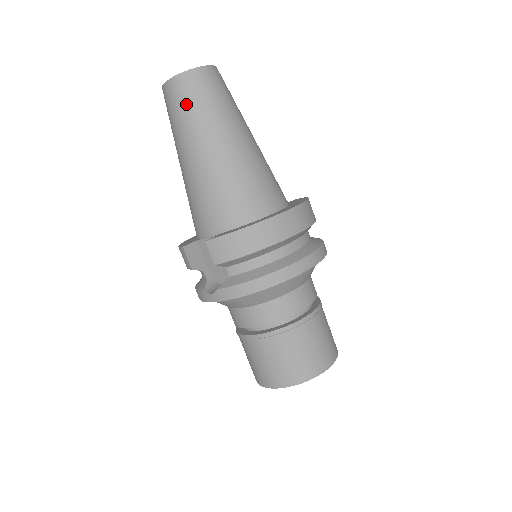
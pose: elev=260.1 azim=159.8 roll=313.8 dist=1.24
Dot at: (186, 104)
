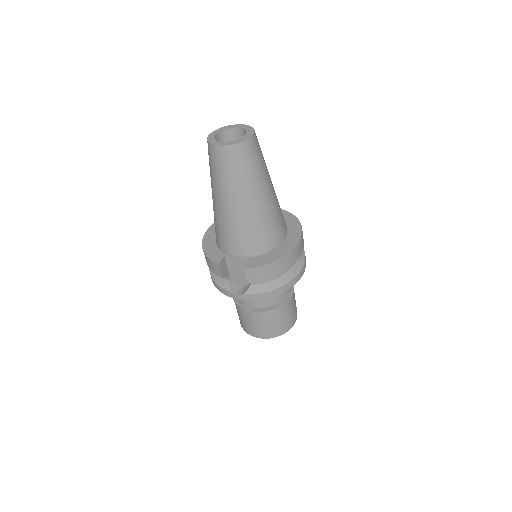
Dot at: (236, 168)
